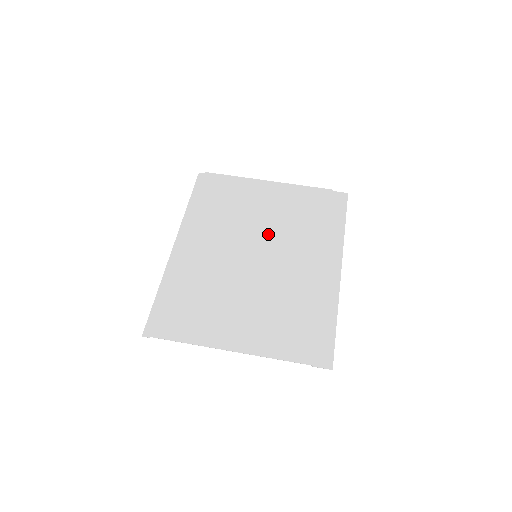
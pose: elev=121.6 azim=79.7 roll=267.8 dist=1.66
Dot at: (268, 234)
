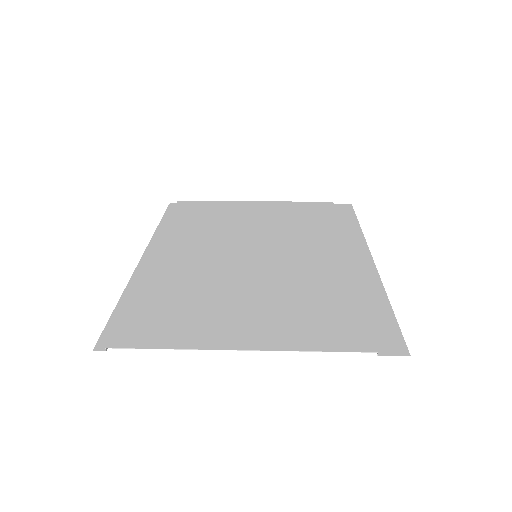
Dot at: (267, 237)
